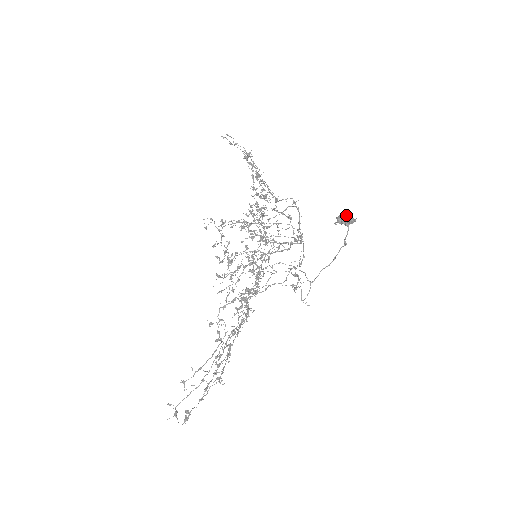
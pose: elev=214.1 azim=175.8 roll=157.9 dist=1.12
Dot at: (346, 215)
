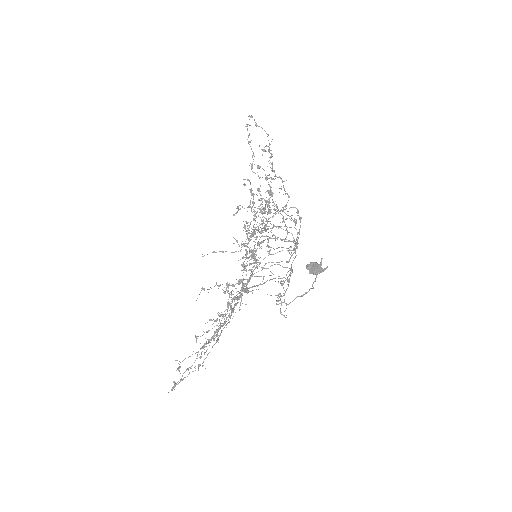
Dot at: (315, 265)
